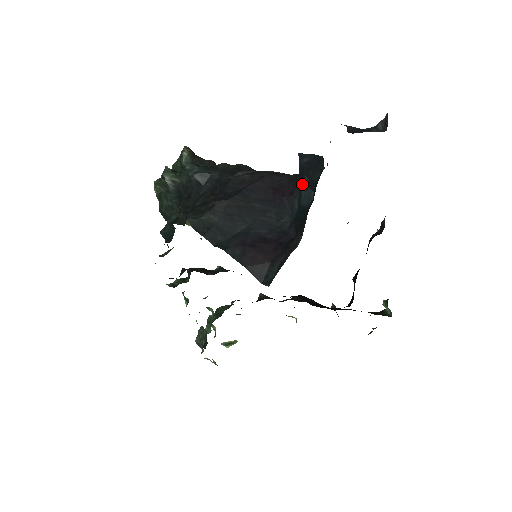
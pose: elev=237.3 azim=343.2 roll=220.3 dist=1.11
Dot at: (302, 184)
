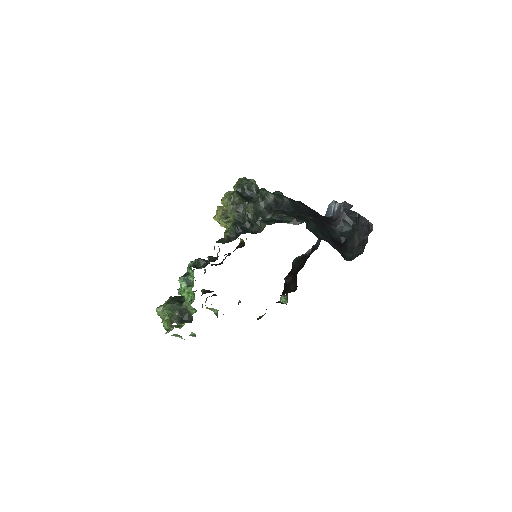
Dot at: (344, 221)
